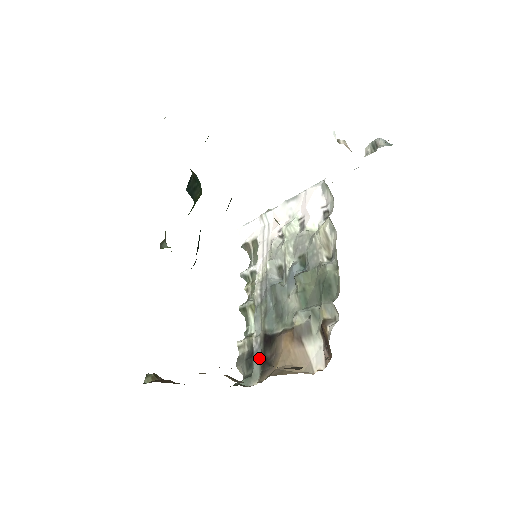
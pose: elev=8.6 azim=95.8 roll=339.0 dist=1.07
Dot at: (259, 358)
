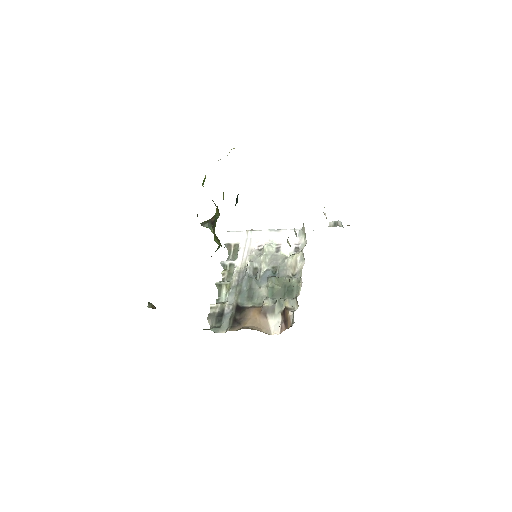
Dot at: (229, 318)
